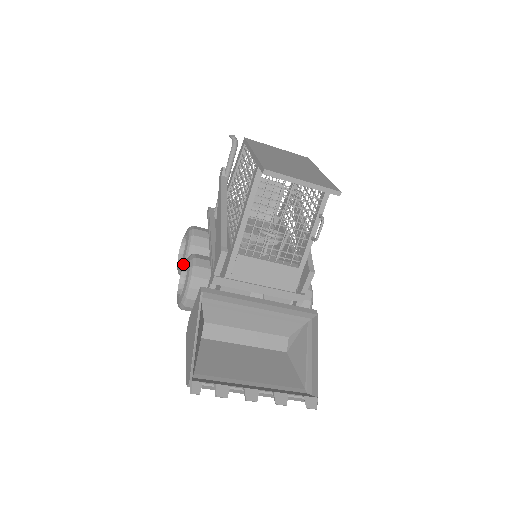
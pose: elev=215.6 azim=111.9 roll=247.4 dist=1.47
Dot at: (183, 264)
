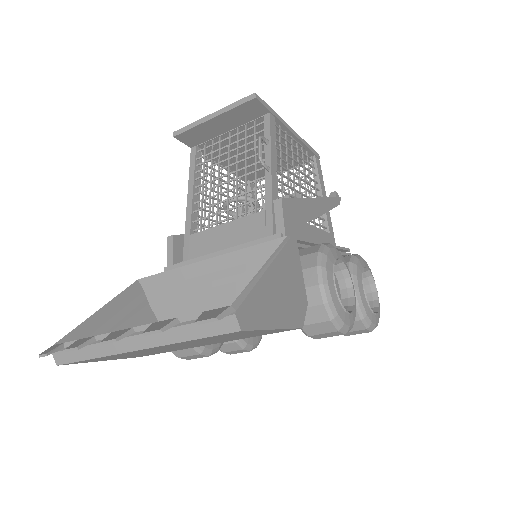
Dot at: occluded
